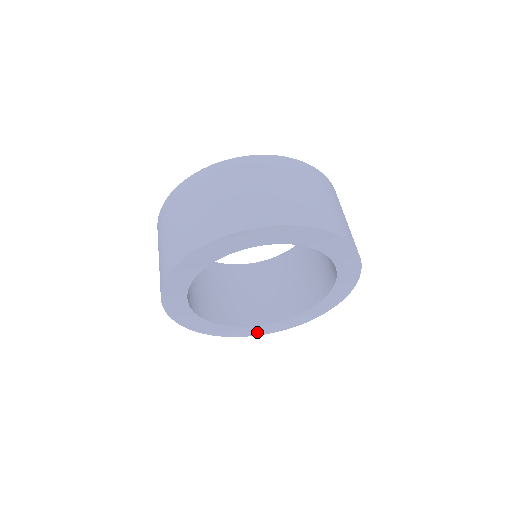
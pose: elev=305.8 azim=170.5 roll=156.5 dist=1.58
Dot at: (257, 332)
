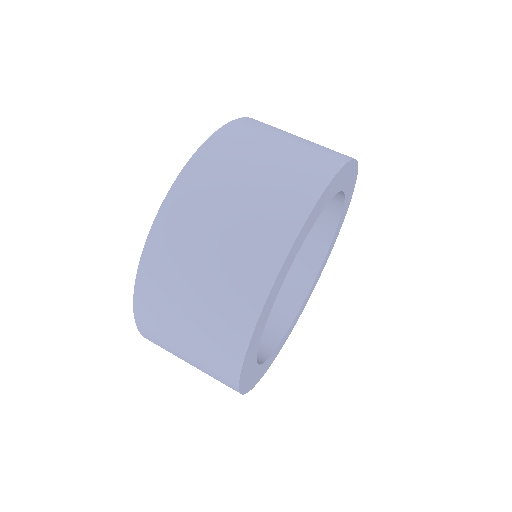
Dot at: (299, 315)
